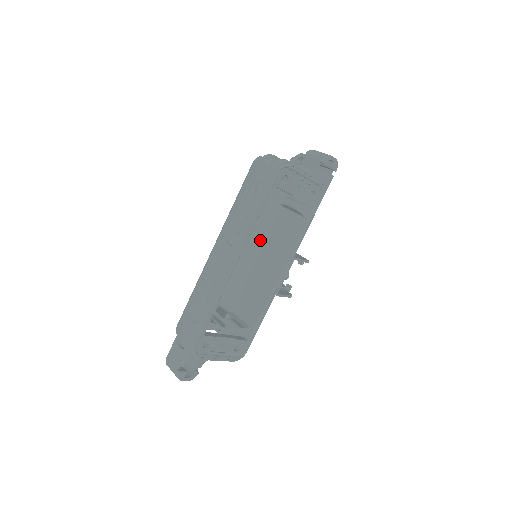
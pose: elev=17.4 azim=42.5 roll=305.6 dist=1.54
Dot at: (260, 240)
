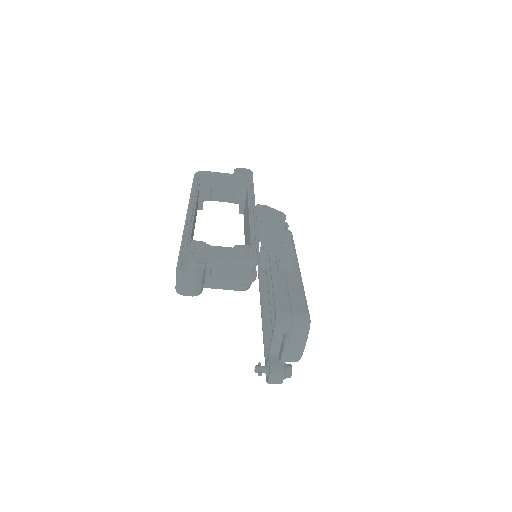
Dot at: occluded
